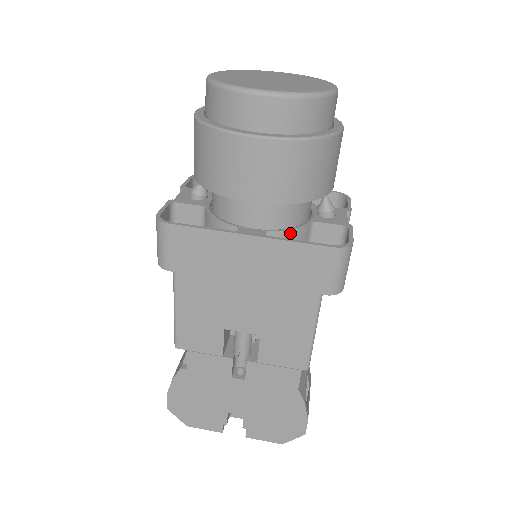
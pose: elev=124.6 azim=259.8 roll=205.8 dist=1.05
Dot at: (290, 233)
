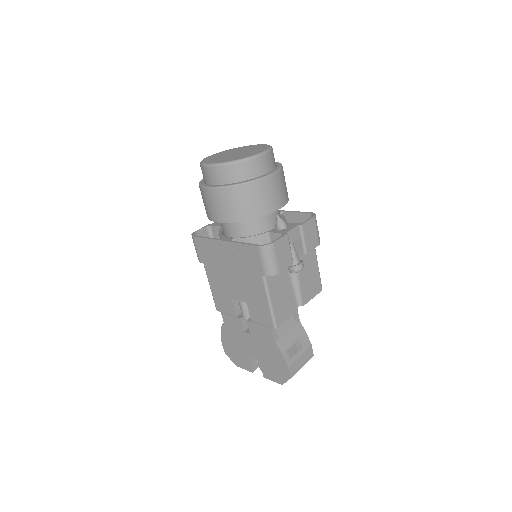
Dot at: (249, 239)
